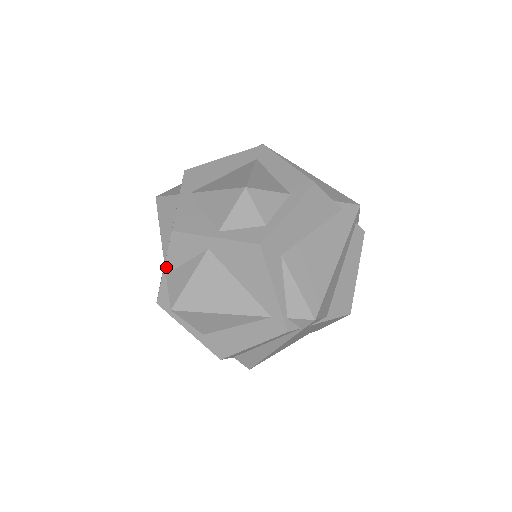
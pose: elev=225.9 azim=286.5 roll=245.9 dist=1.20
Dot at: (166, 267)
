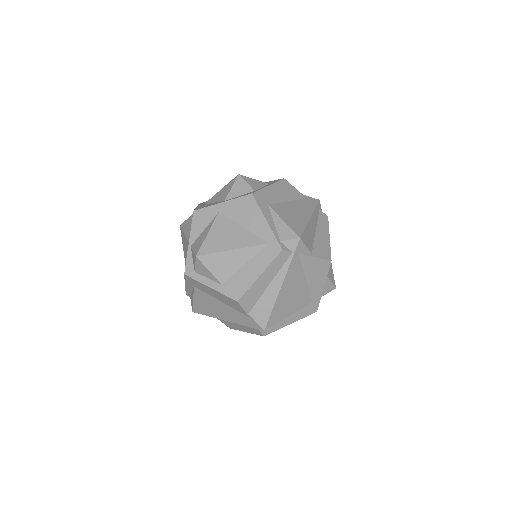
Dot at: (190, 240)
